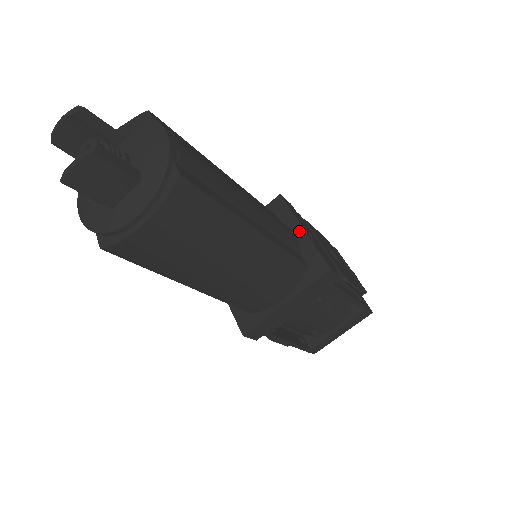
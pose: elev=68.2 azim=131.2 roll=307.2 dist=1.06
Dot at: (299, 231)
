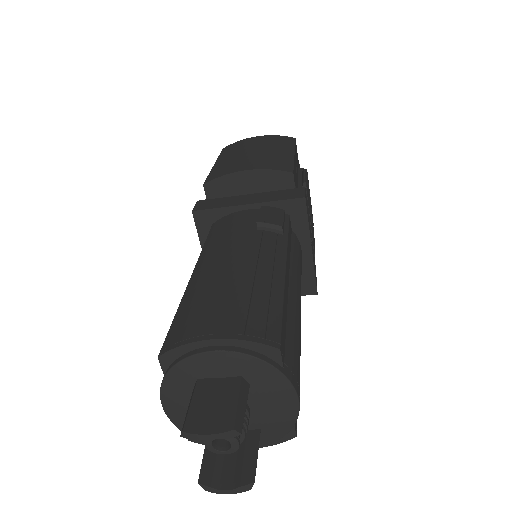
Dot at: (307, 248)
